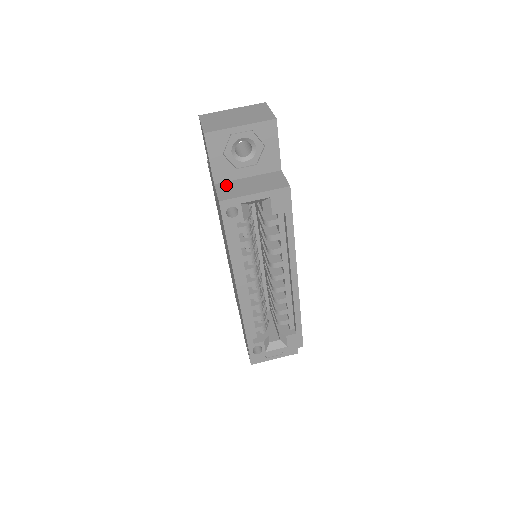
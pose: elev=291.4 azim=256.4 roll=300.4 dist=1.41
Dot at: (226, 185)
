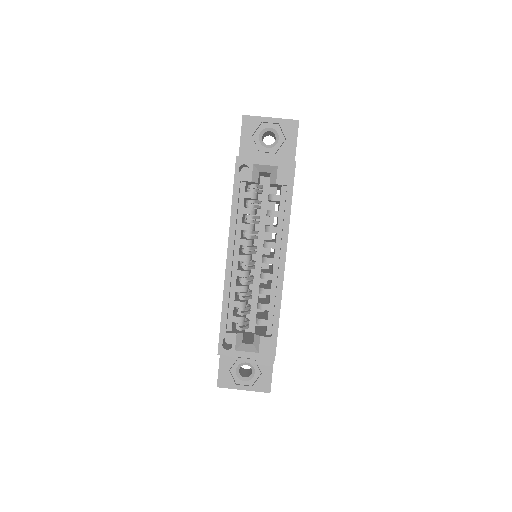
Dot at: occluded
